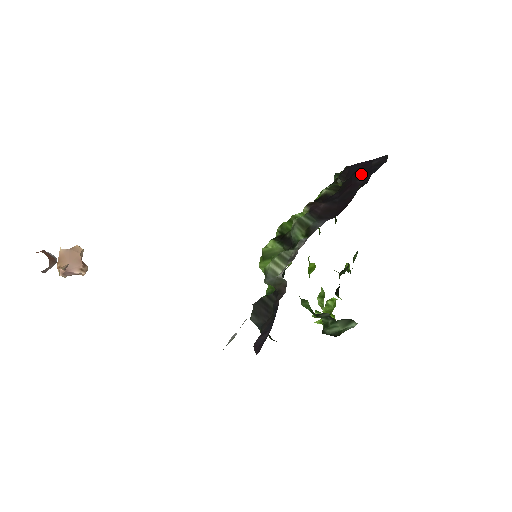
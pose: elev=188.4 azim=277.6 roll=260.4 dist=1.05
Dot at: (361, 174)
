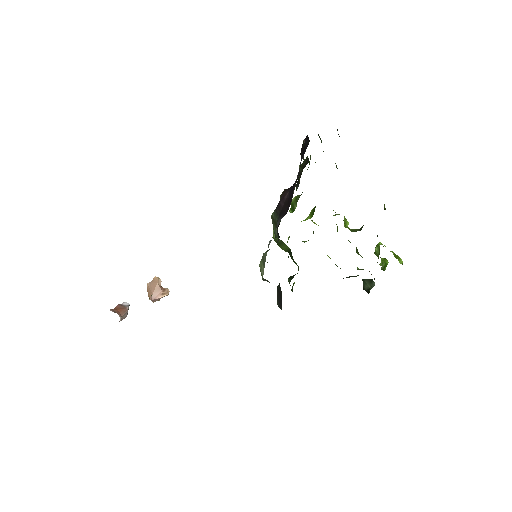
Dot at: (302, 156)
